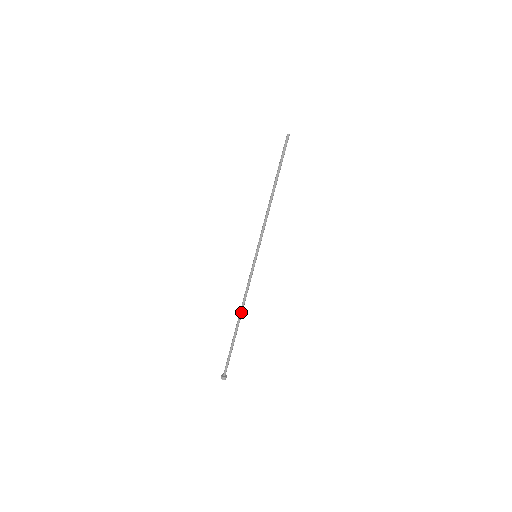
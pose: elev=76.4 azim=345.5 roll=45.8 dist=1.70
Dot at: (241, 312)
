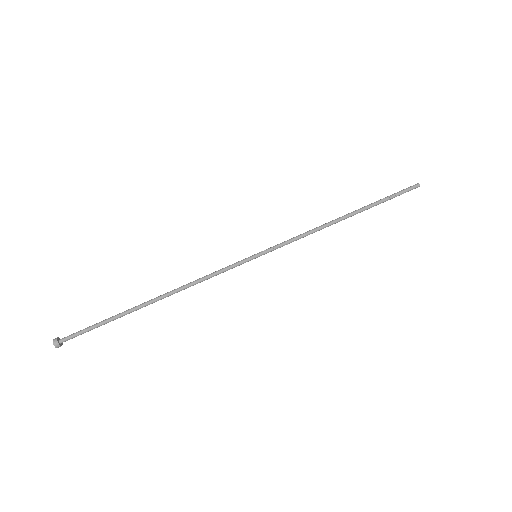
Dot at: (170, 293)
